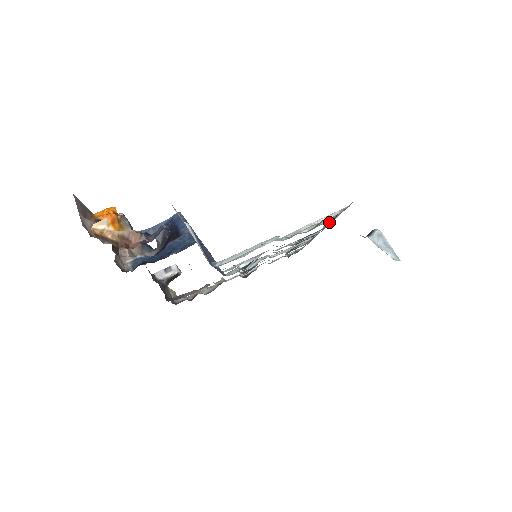
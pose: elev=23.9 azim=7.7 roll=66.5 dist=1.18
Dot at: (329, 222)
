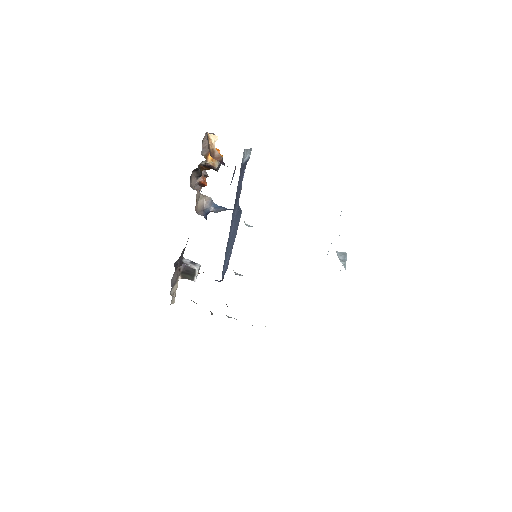
Dot at: occluded
